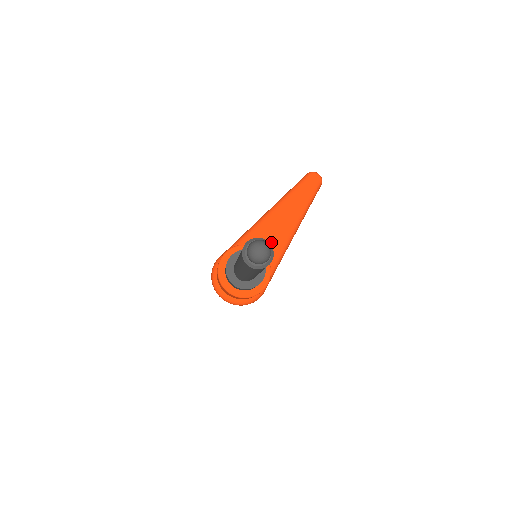
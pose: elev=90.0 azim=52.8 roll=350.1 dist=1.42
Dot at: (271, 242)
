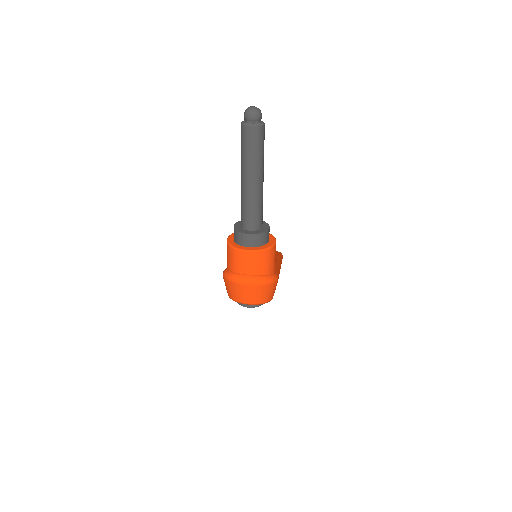
Dot at: occluded
